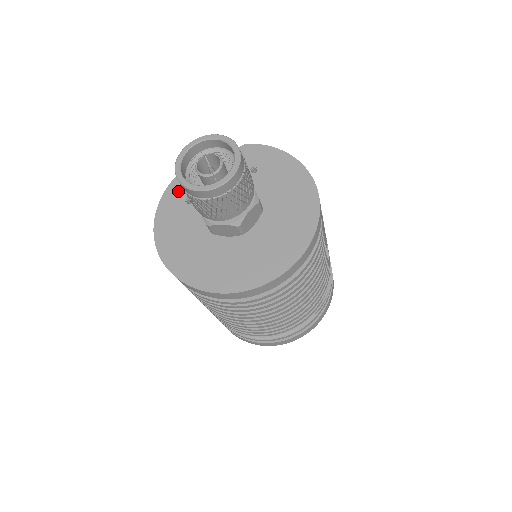
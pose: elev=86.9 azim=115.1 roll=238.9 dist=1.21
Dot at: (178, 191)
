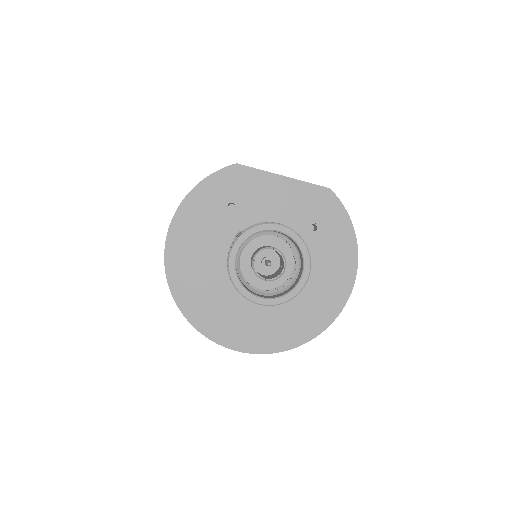
Dot at: (229, 184)
